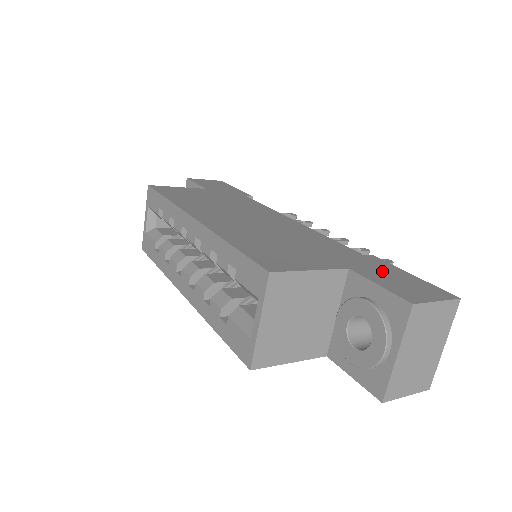
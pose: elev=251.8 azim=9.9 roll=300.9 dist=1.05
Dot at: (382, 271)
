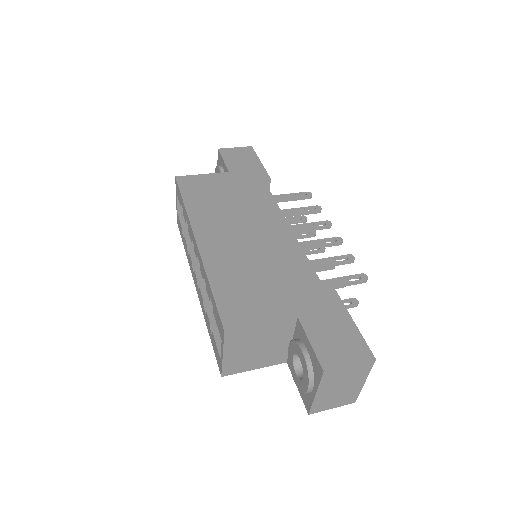
Dot at: (327, 319)
